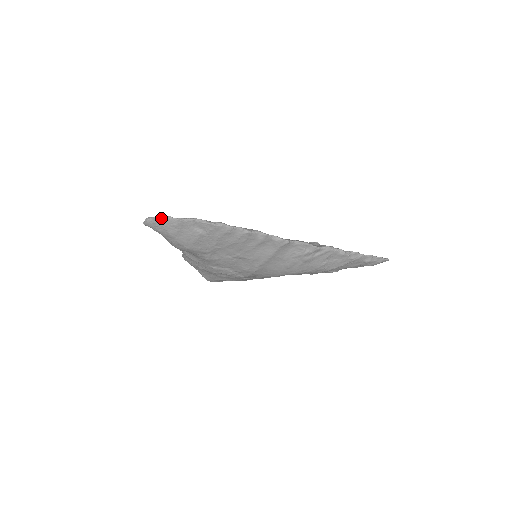
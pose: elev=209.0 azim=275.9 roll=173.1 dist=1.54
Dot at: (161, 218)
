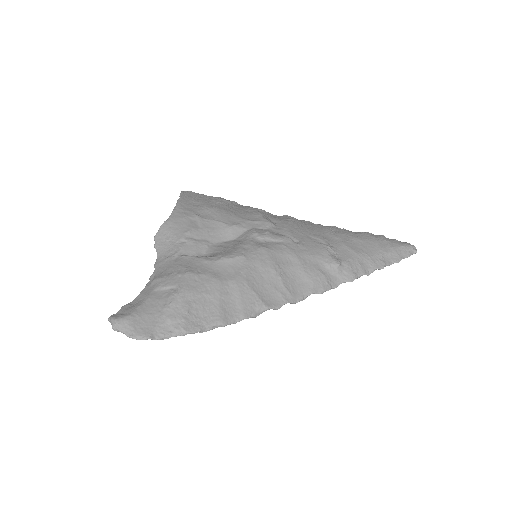
Dot at: (138, 339)
